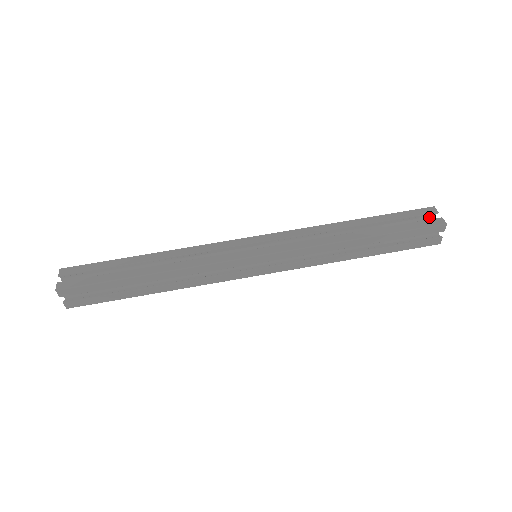
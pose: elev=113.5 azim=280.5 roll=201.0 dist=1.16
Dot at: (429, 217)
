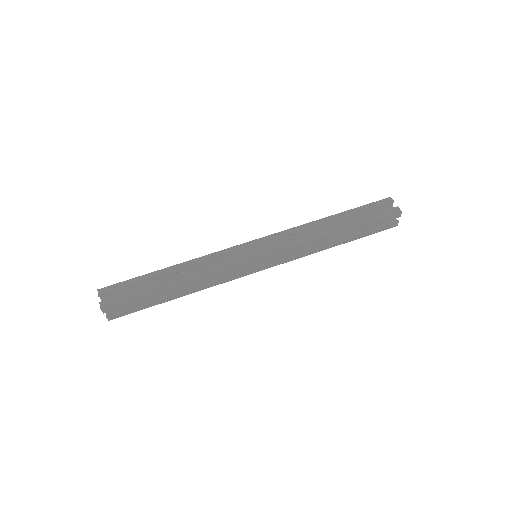
Dot at: (387, 206)
